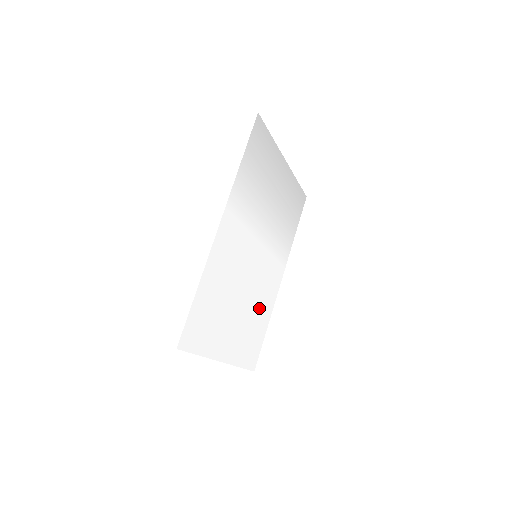
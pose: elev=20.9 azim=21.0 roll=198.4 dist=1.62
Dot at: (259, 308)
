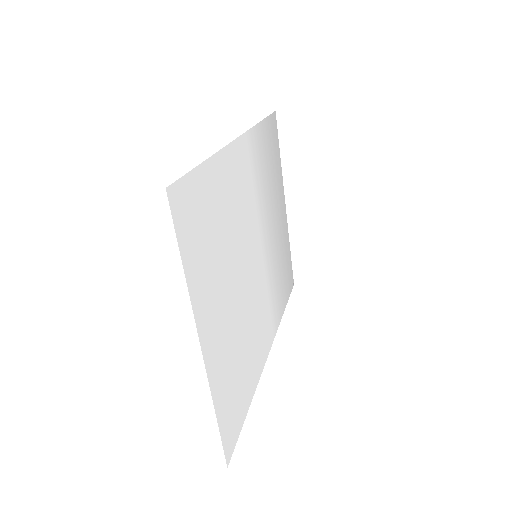
Dot at: (248, 346)
